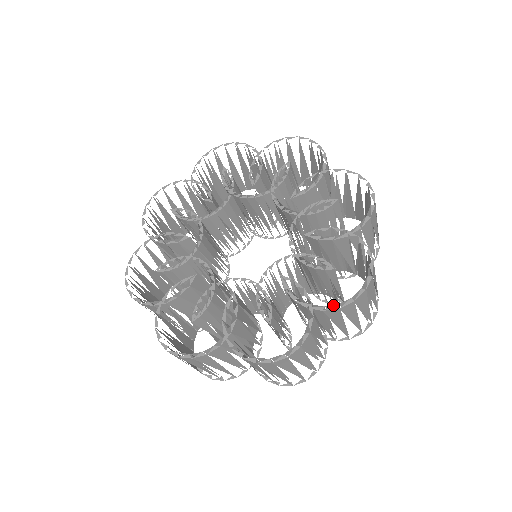
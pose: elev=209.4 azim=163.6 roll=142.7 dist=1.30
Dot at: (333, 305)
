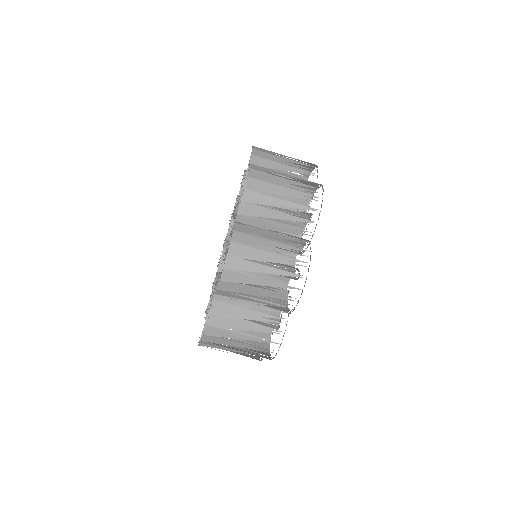
Dot at: occluded
